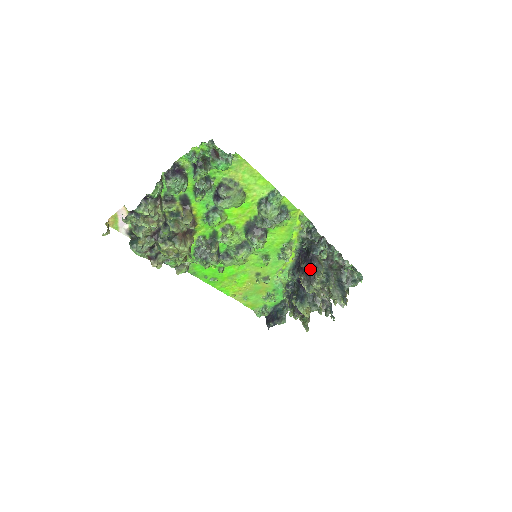
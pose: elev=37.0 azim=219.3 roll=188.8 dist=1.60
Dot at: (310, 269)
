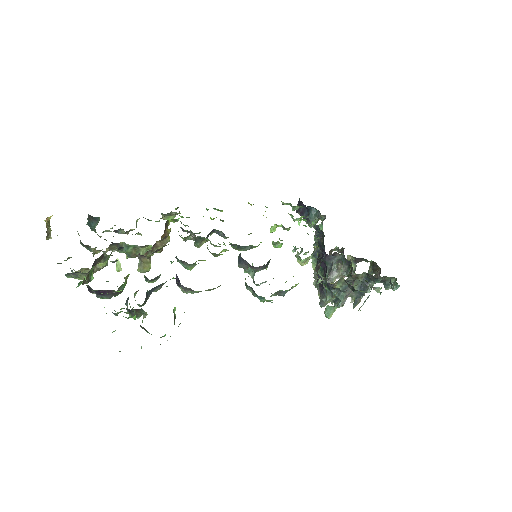
Dot at: (321, 286)
